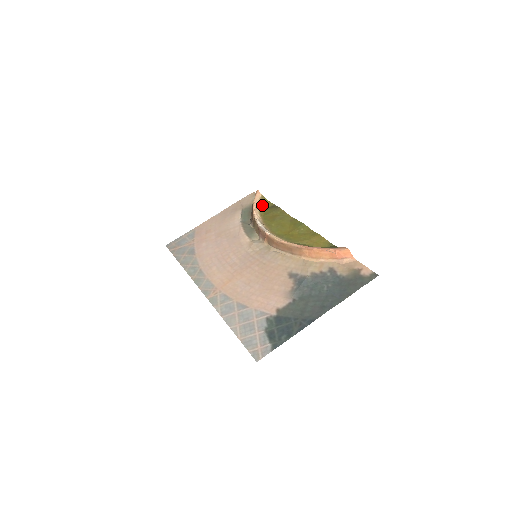
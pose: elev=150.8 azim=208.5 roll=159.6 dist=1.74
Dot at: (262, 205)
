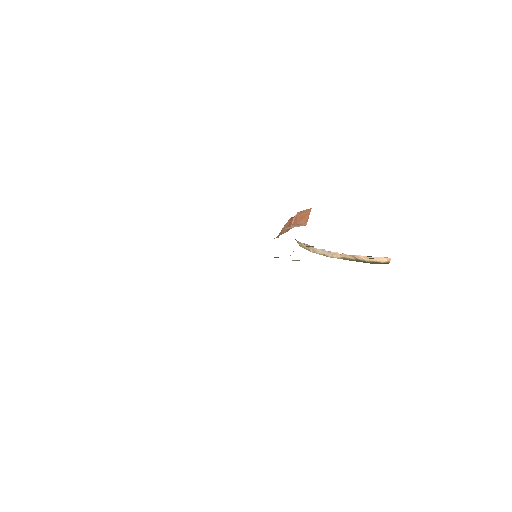
Dot at: (370, 262)
